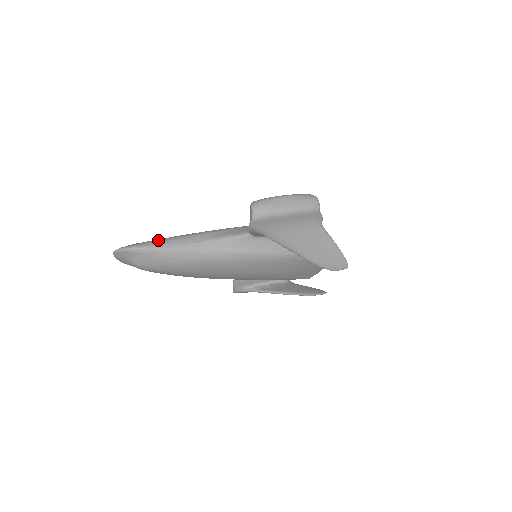
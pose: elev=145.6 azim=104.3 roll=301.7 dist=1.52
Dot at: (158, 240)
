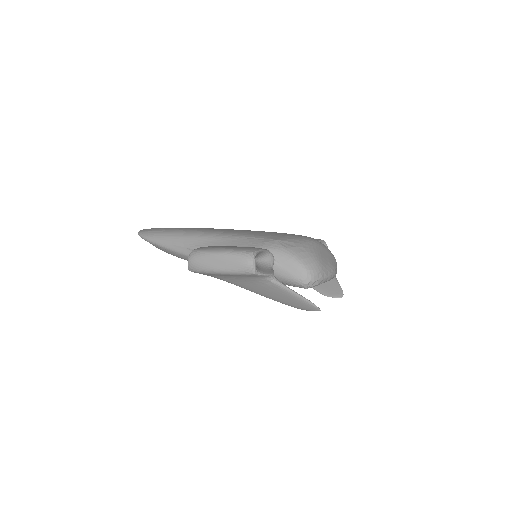
Dot at: (161, 234)
